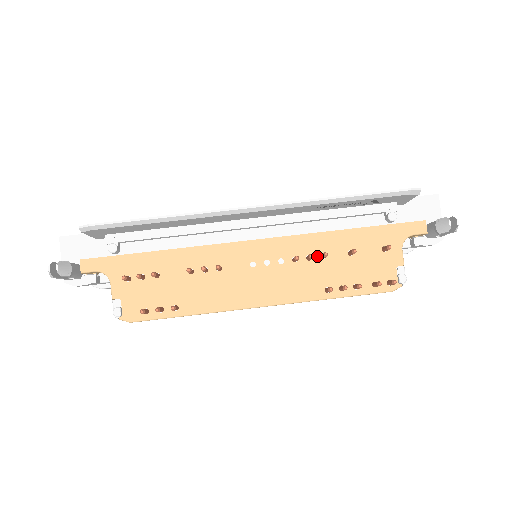
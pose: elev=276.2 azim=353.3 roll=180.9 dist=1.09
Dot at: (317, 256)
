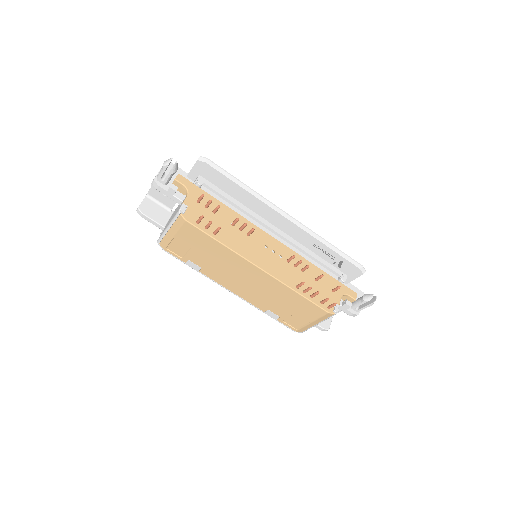
Dot at: (300, 268)
